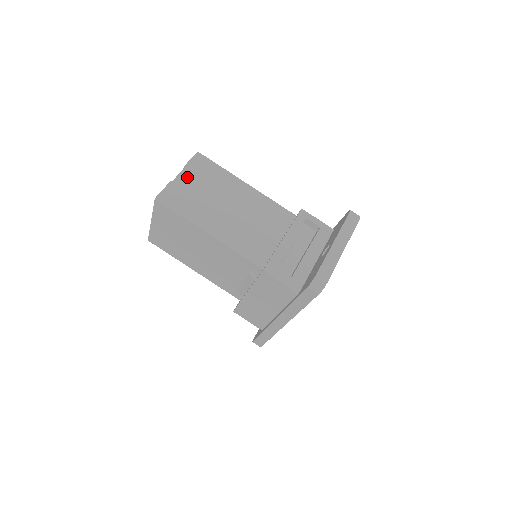
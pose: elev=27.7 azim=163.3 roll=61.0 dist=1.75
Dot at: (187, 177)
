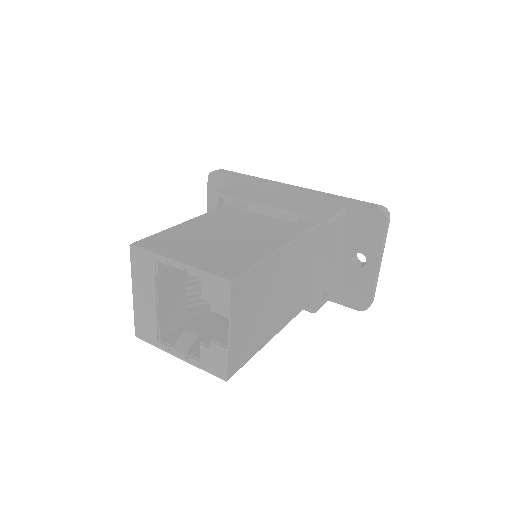
Dot at: (238, 324)
